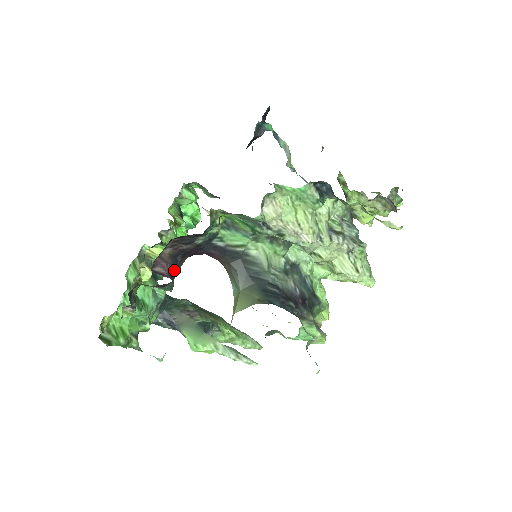
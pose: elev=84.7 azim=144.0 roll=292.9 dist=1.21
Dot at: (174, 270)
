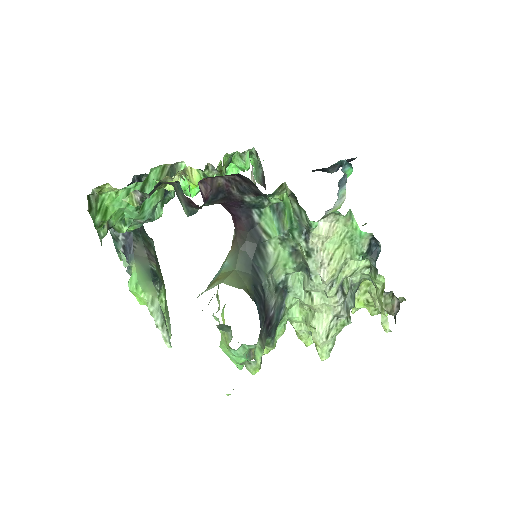
Dot at: (208, 201)
